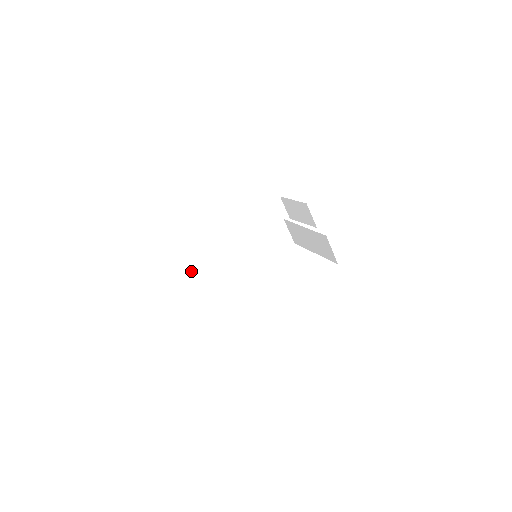
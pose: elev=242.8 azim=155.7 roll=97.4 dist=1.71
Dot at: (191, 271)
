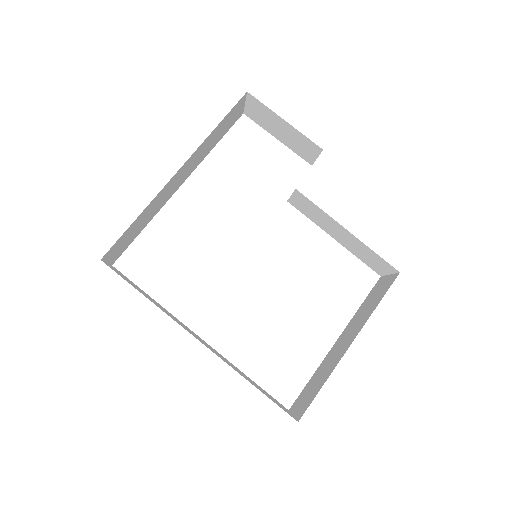
Dot at: (111, 259)
